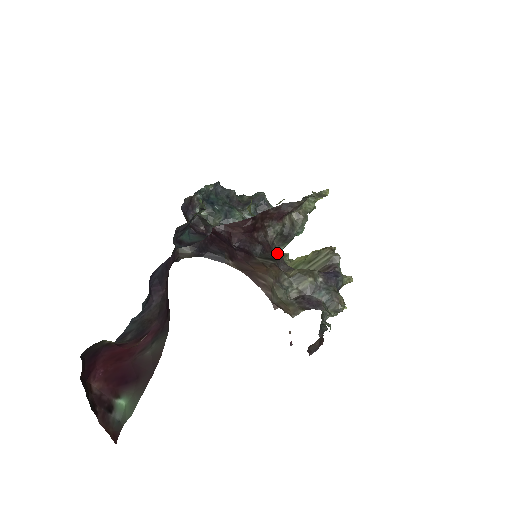
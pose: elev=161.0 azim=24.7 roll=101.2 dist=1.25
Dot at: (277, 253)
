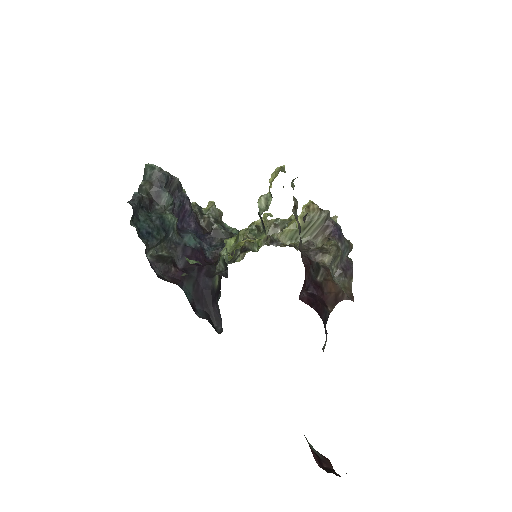
Dot at: occluded
